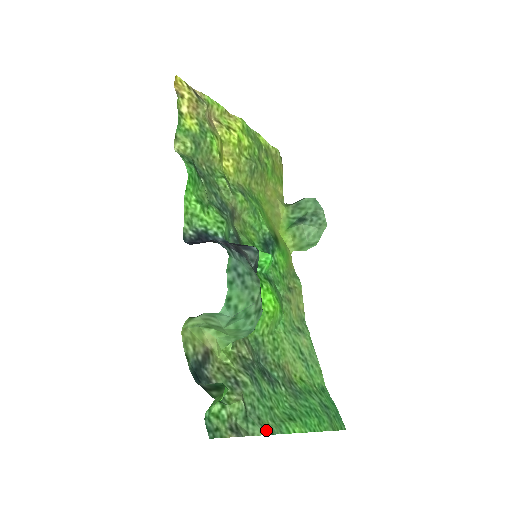
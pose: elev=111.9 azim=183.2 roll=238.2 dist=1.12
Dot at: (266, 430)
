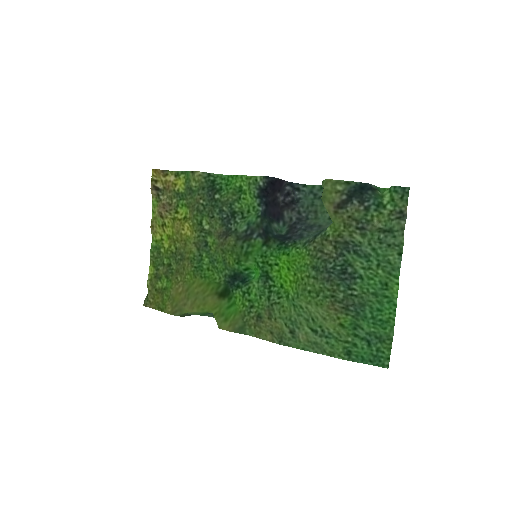
Dot at: (399, 249)
